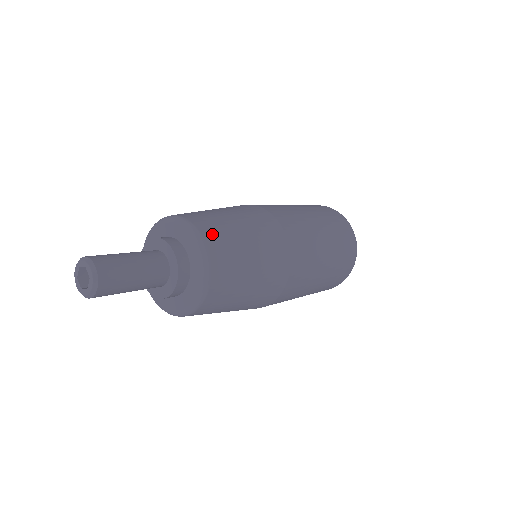
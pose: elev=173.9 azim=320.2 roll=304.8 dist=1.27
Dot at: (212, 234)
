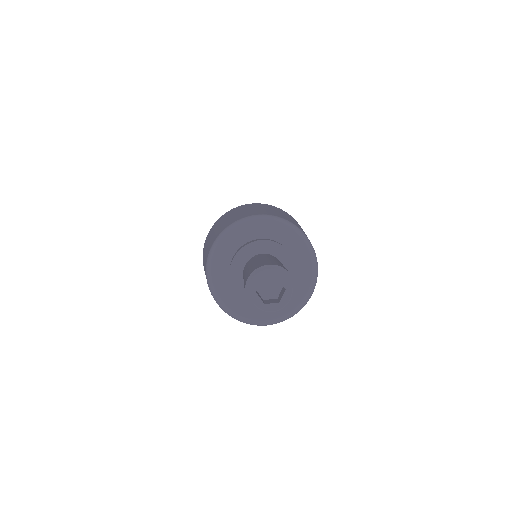
Dot at: occluded
